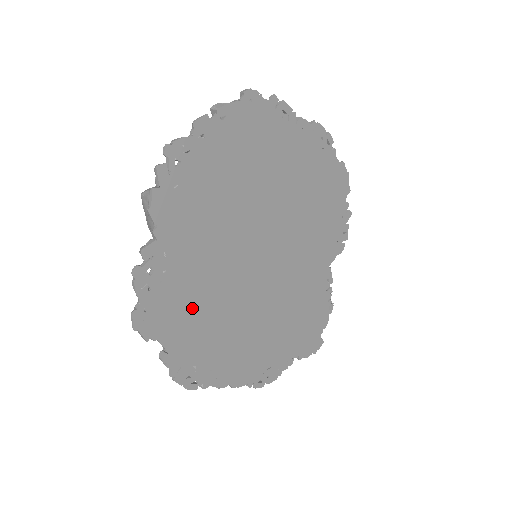
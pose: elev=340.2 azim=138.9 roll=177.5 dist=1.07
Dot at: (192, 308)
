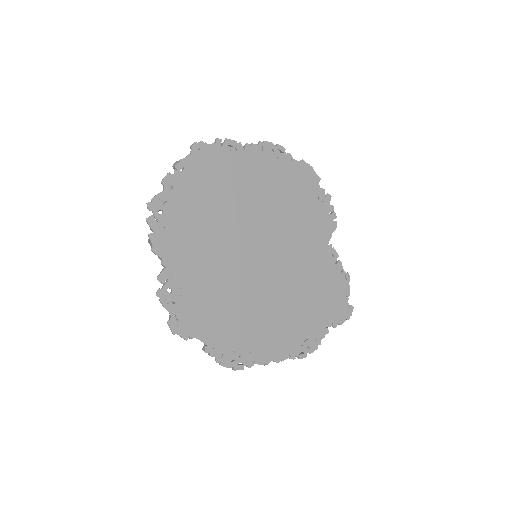
Dot at: (214, 308)
